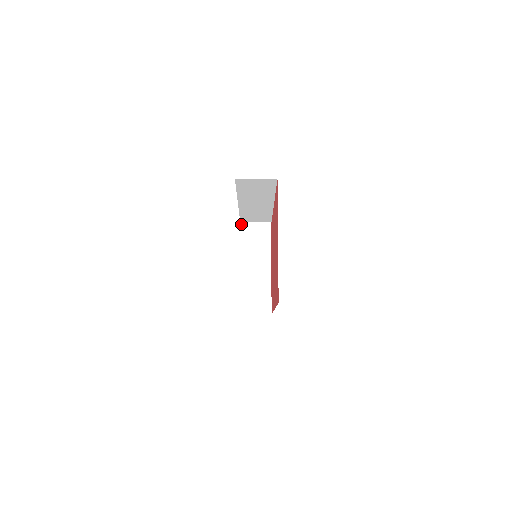
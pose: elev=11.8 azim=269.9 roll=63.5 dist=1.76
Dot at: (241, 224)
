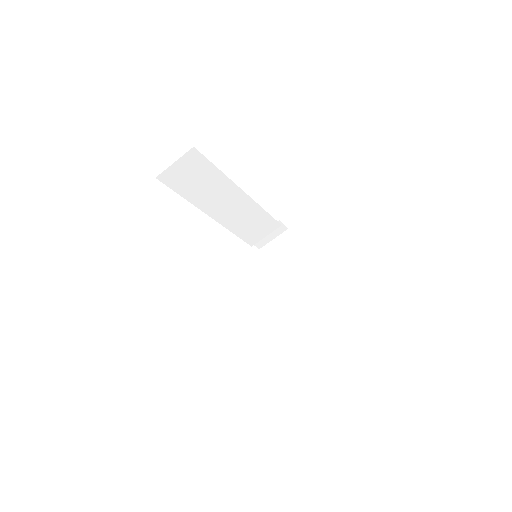
Dot at: (261, 252)
